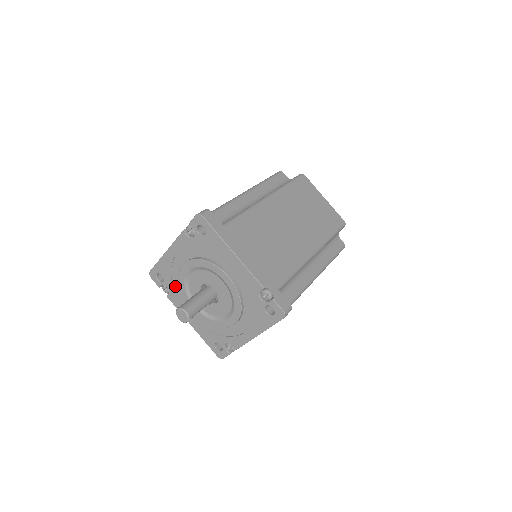
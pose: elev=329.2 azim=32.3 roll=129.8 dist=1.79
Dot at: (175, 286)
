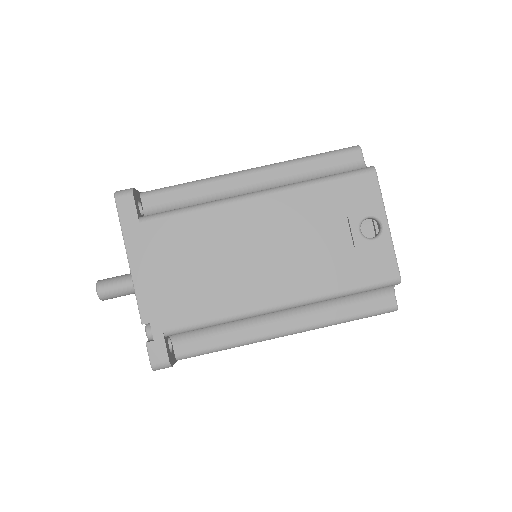
Dot at: occluded
